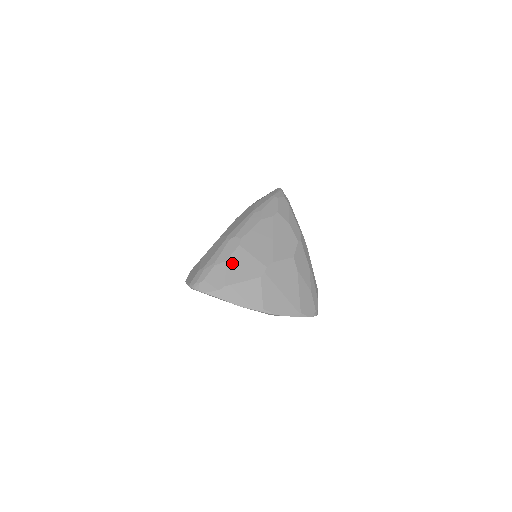
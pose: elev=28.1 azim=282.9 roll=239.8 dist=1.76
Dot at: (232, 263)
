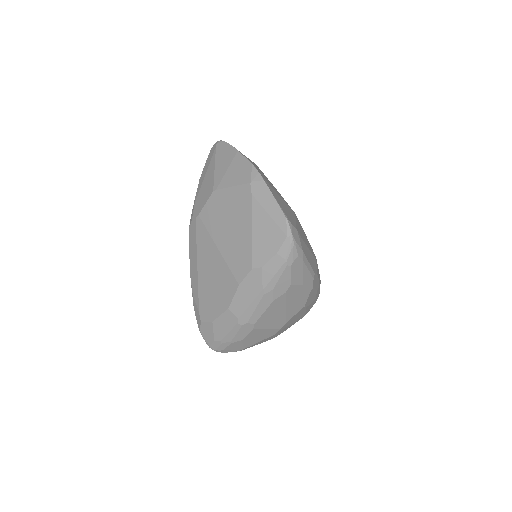
Dot at: (248, 339)
